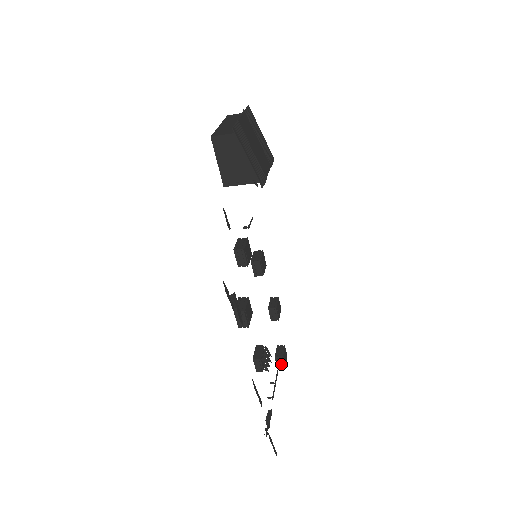
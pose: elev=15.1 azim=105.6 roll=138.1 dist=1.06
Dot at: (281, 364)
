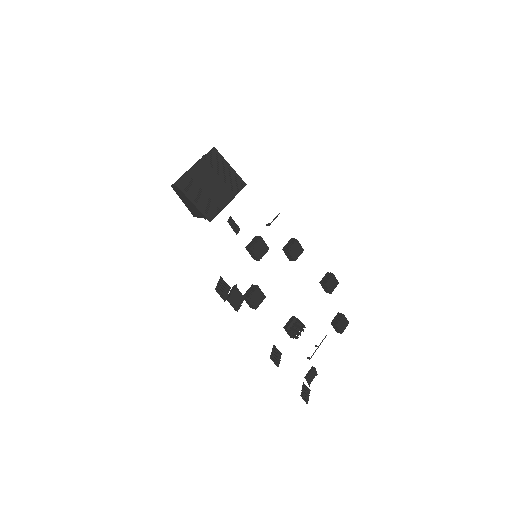
Dot at: (337, 329)
